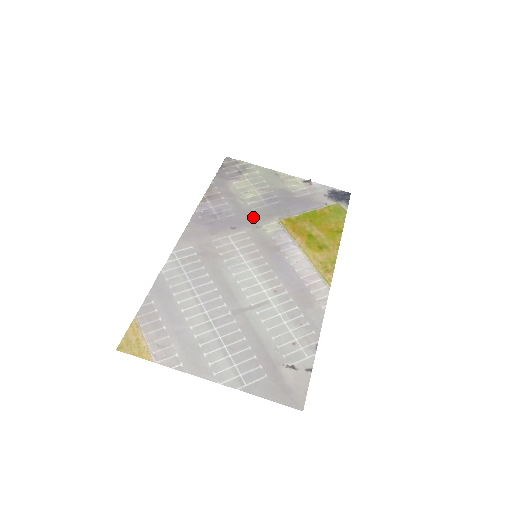
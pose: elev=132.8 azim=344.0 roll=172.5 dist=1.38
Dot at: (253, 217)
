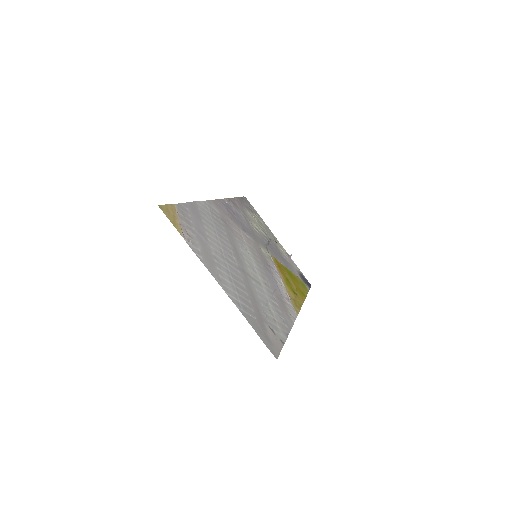
Dot at: (256, 237)
